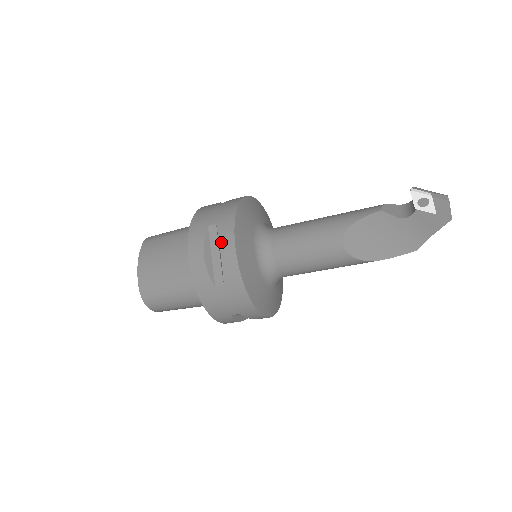
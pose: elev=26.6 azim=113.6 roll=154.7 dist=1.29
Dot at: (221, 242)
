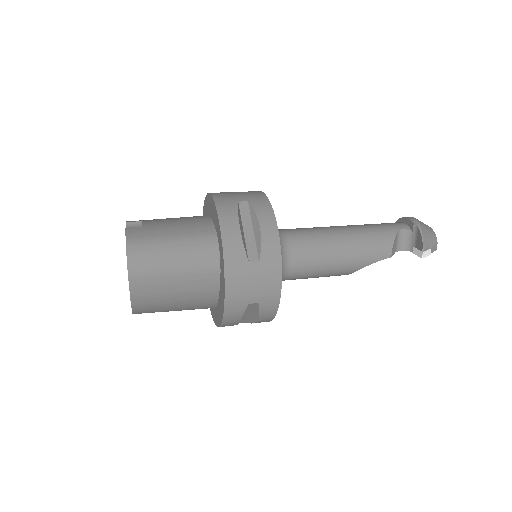
Dot at: (262, 316)
